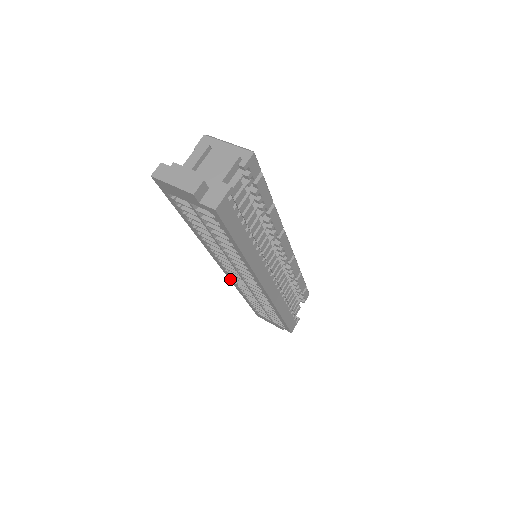
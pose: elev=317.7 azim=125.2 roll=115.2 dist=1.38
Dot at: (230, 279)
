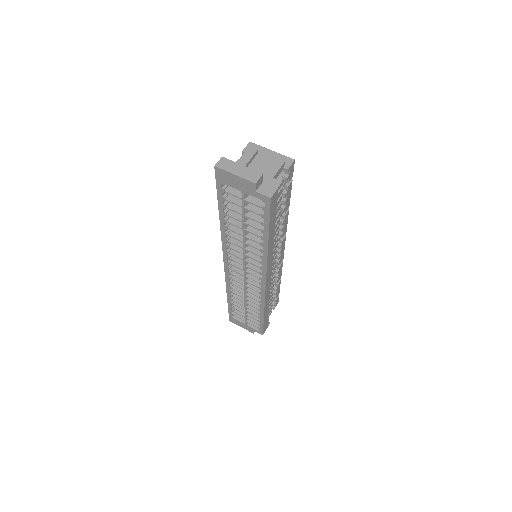
Dot at: (226, 277)
